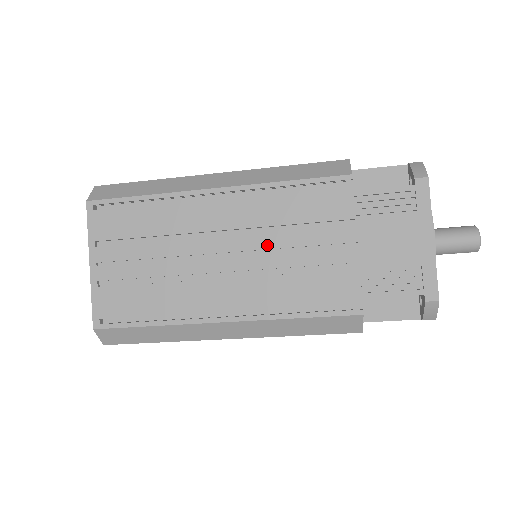
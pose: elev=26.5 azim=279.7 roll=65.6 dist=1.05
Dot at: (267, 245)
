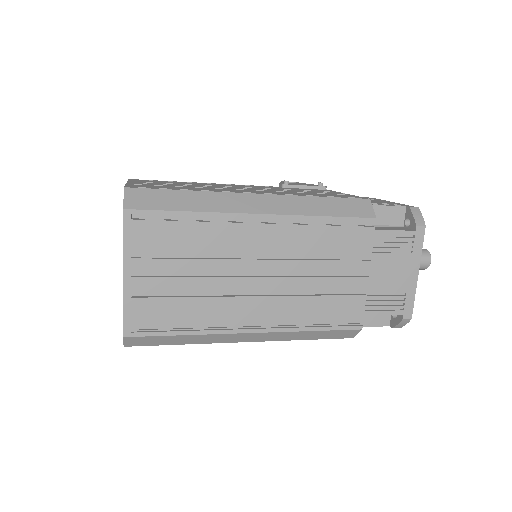
Dot at: (299, 270)
